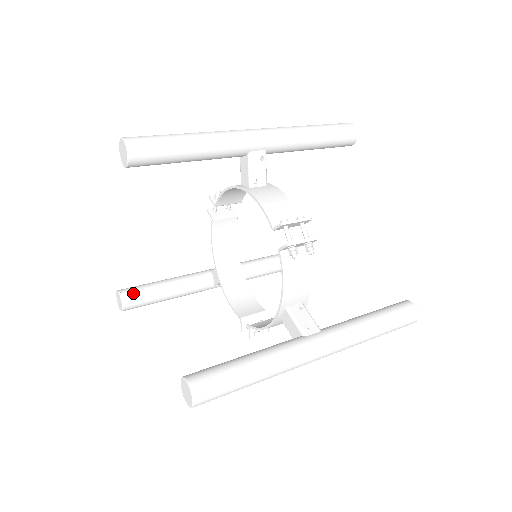
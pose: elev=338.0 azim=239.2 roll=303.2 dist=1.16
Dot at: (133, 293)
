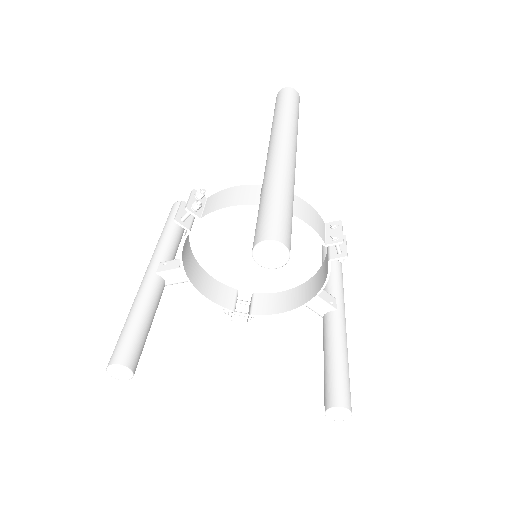
Dot at: (134, 355)
